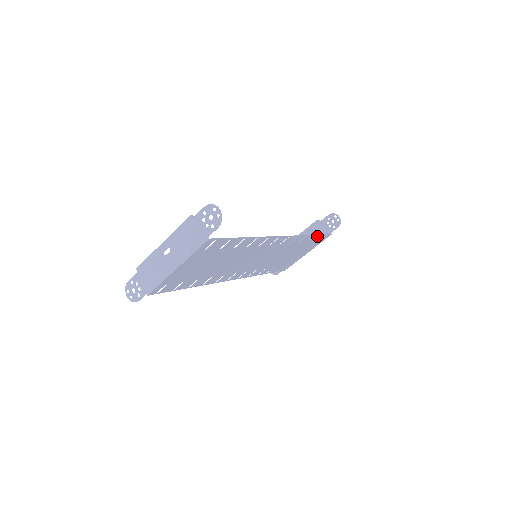
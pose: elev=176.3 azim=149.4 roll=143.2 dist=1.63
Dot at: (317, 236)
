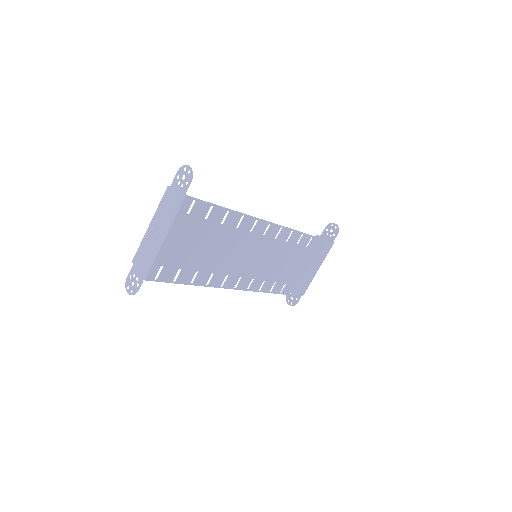
Dot at: (317, 240)
